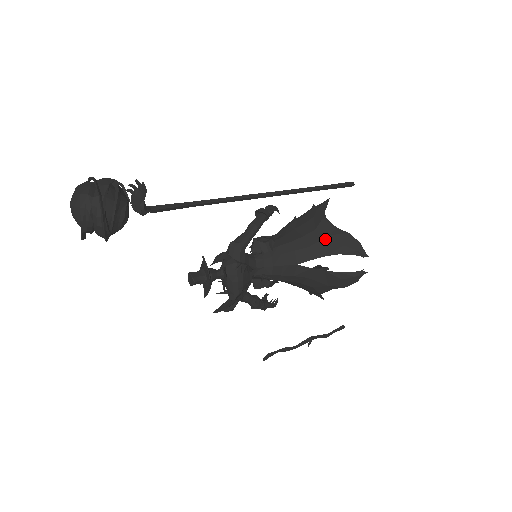
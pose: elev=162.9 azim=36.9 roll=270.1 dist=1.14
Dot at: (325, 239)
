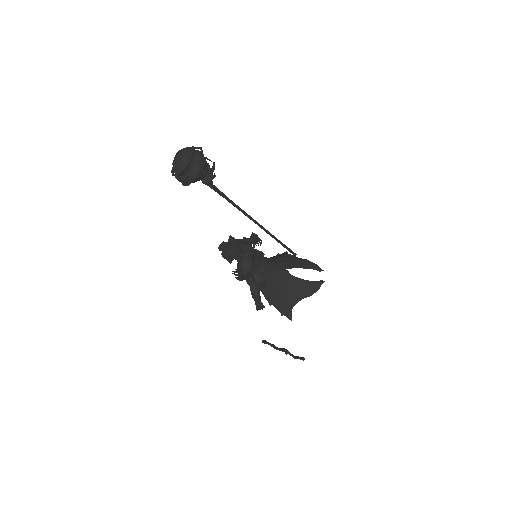
Dot at: (294, 260)
